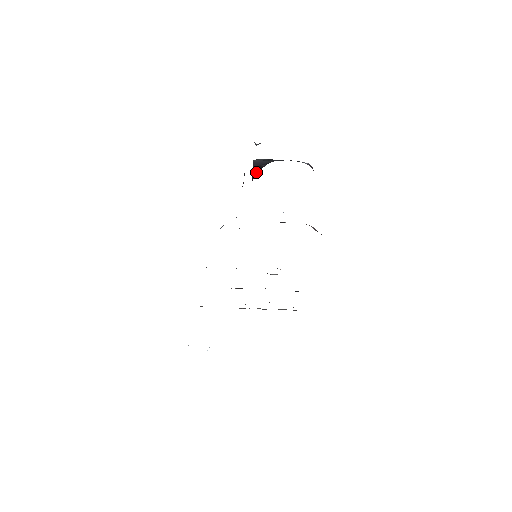
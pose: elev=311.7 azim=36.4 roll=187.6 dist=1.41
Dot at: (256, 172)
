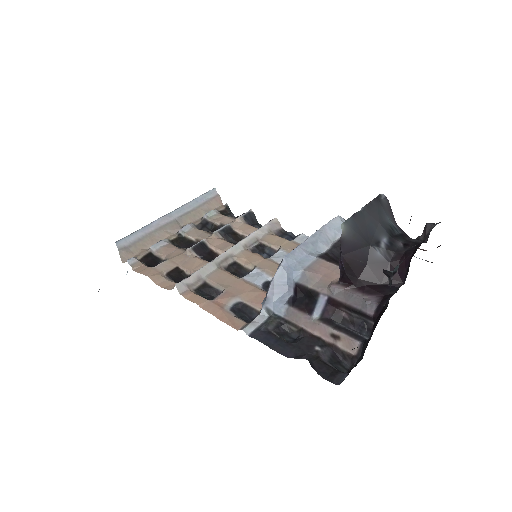
Dot at: (354, 277)
